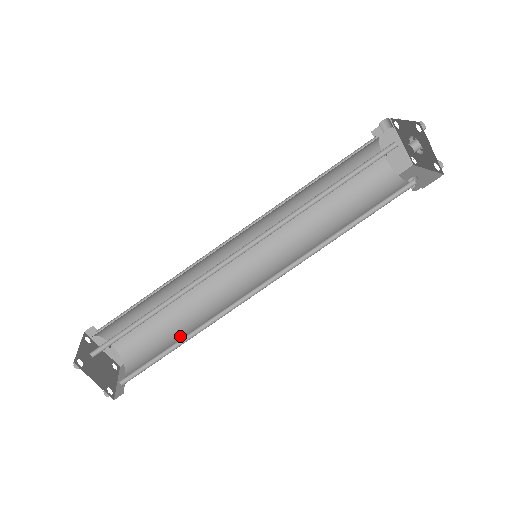
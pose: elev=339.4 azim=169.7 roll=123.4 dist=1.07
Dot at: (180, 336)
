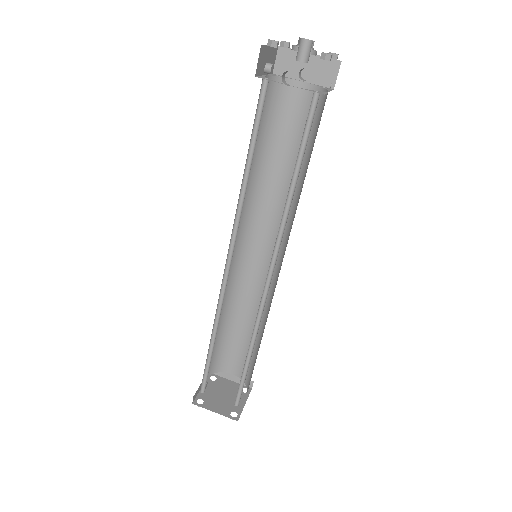
Dot at: (241, 329)
